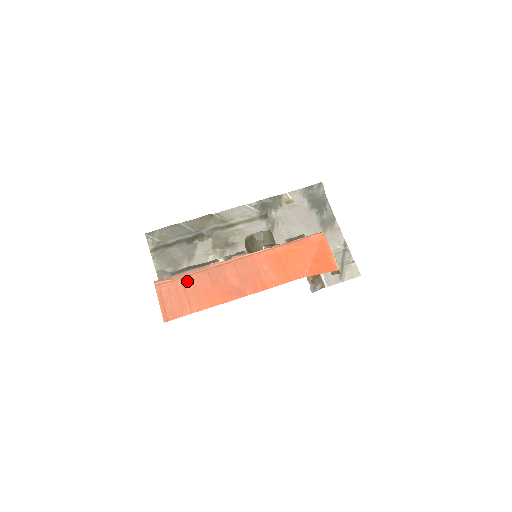
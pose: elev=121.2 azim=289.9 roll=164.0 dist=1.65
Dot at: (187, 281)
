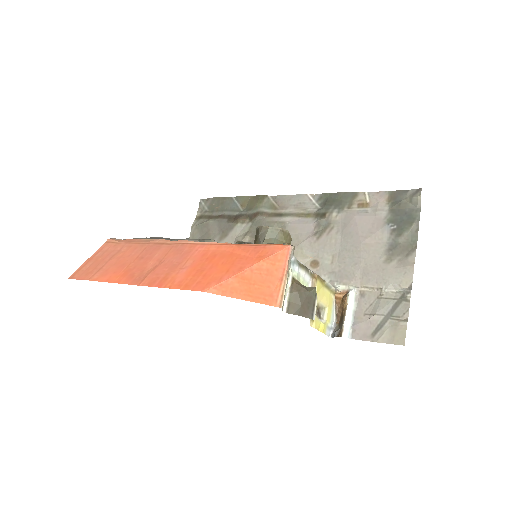
Dot at: (124, 248)
